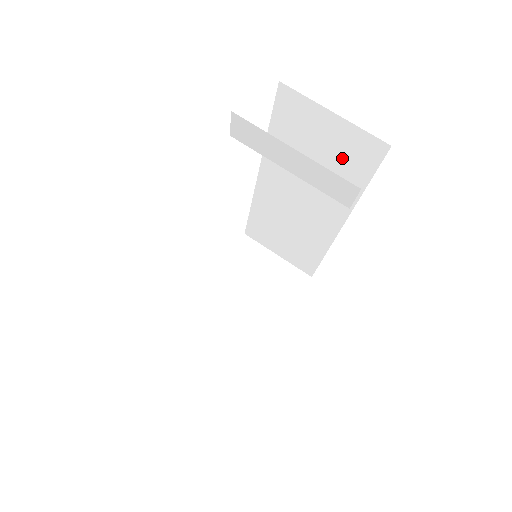
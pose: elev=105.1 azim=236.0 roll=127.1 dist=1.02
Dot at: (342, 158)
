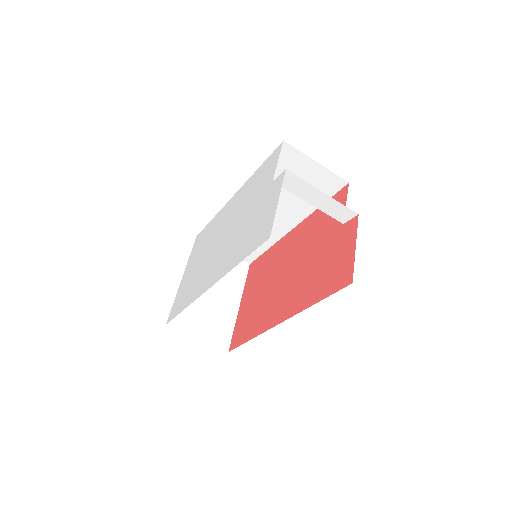
Dot at: occluded
